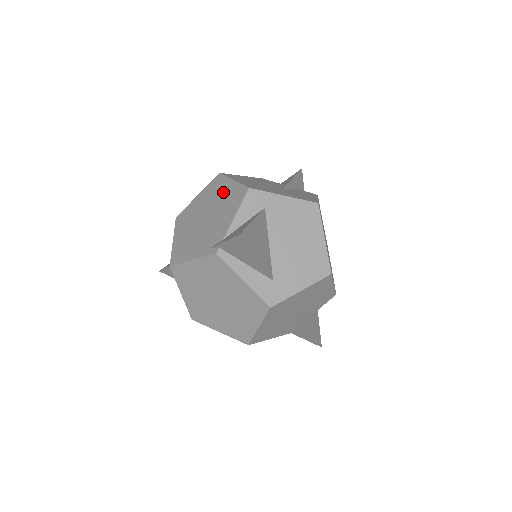
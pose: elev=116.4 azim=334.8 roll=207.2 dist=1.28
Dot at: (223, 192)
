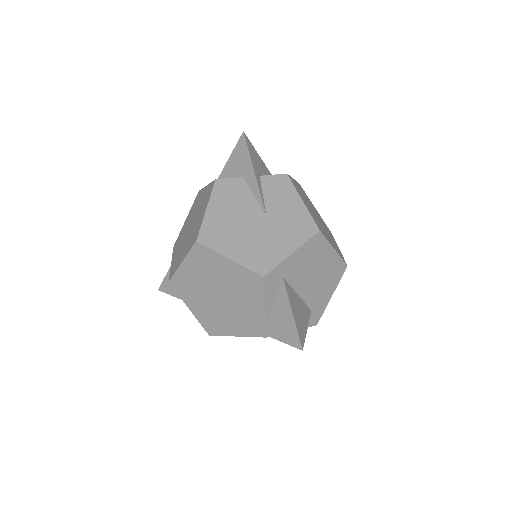
Dot at: (224, 271)
